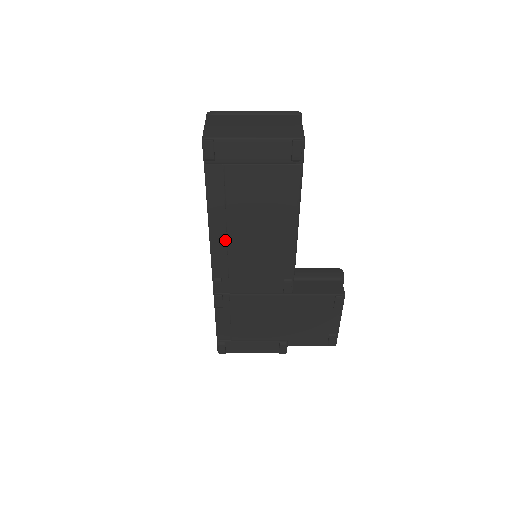
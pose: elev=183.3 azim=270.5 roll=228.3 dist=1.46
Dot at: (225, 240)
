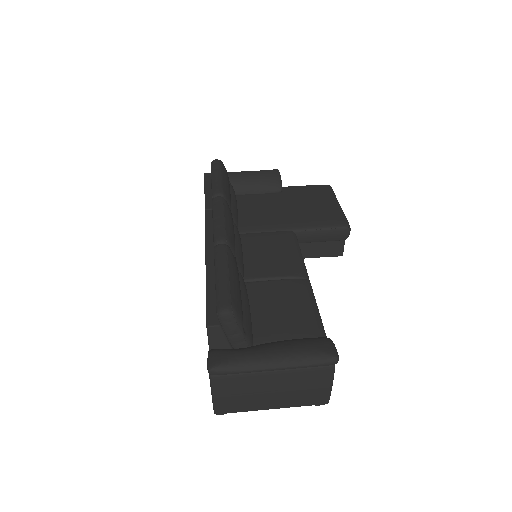
Dot at: occluded
